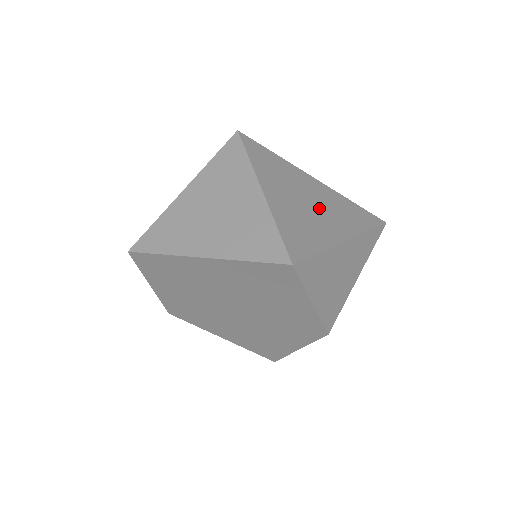
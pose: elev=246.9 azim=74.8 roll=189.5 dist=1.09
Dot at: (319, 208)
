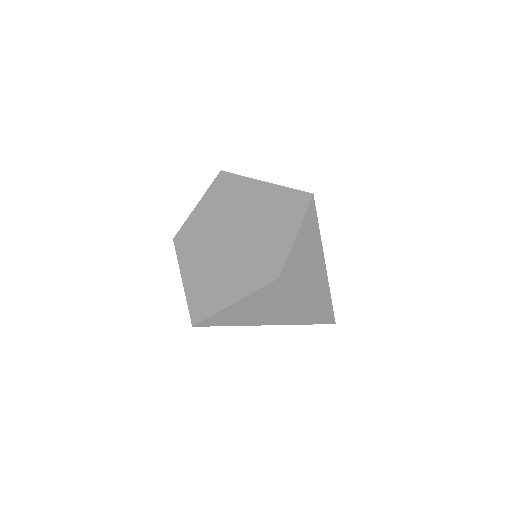
Dot at: occluded
